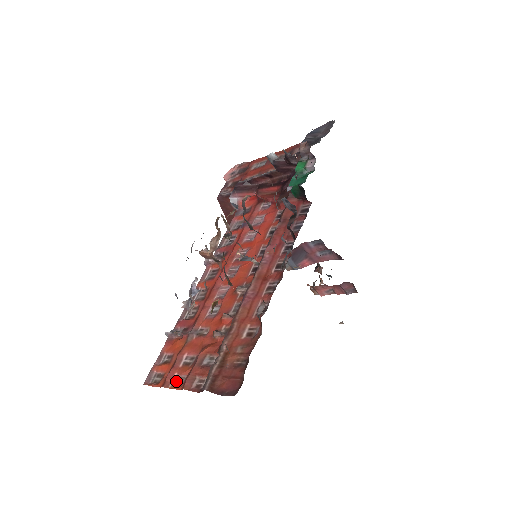
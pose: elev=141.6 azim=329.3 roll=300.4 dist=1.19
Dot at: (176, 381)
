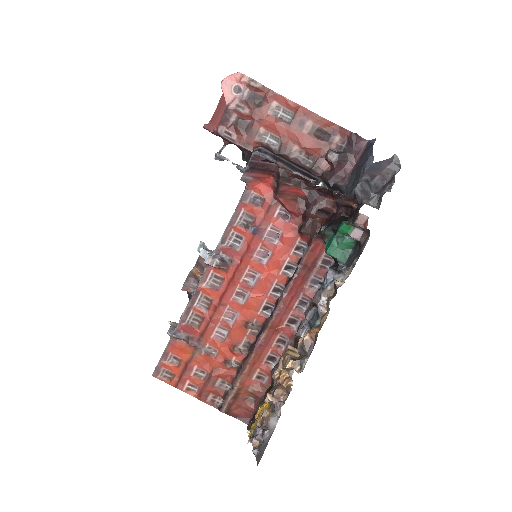
Dot at: (189, 387)
